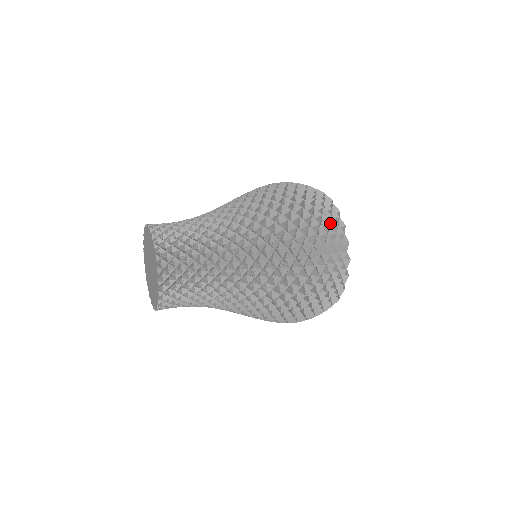
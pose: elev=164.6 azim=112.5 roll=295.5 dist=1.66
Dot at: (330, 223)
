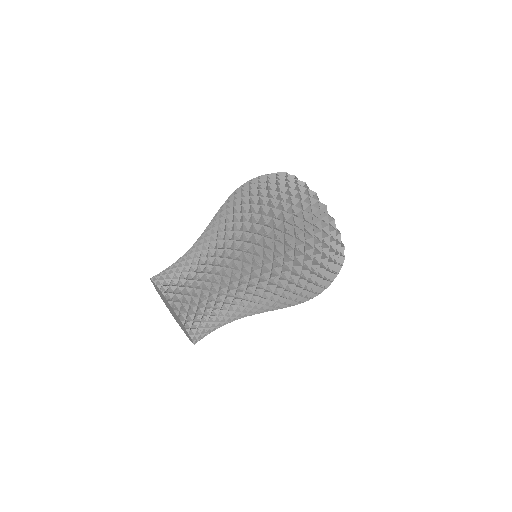
Dot at: (333, 256)
